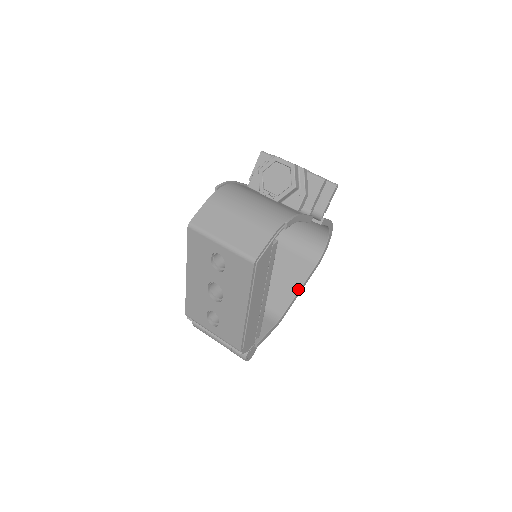
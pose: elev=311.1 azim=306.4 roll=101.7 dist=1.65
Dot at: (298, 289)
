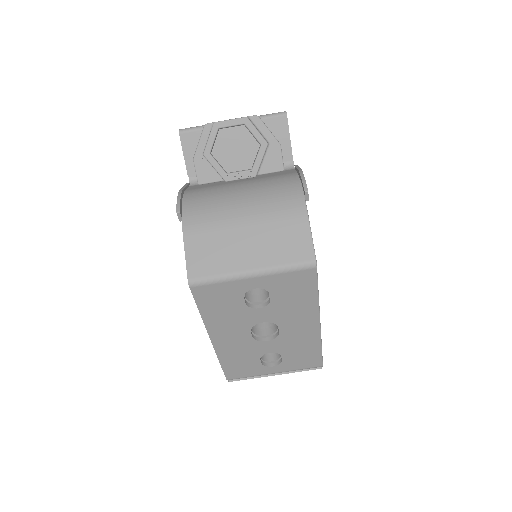
Dot at: occluded
